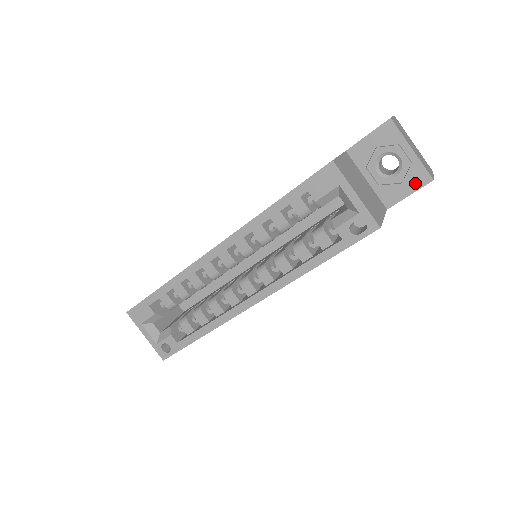
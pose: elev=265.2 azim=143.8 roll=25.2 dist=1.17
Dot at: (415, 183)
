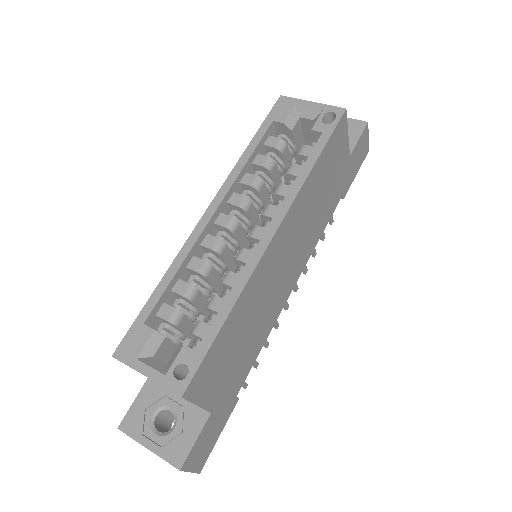
Dot at: (357, 130)
